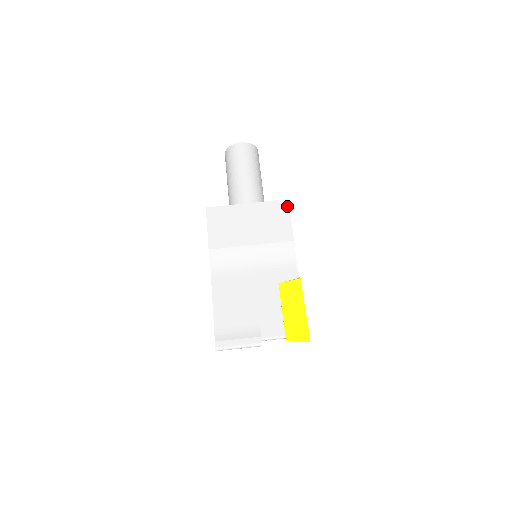
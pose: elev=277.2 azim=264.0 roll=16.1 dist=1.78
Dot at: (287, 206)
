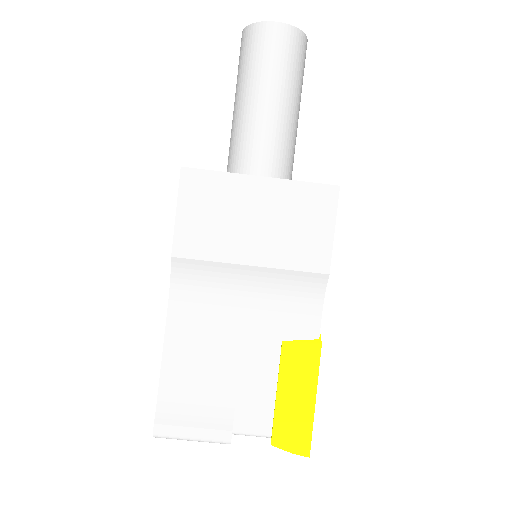
Dot at: (334, 200)
